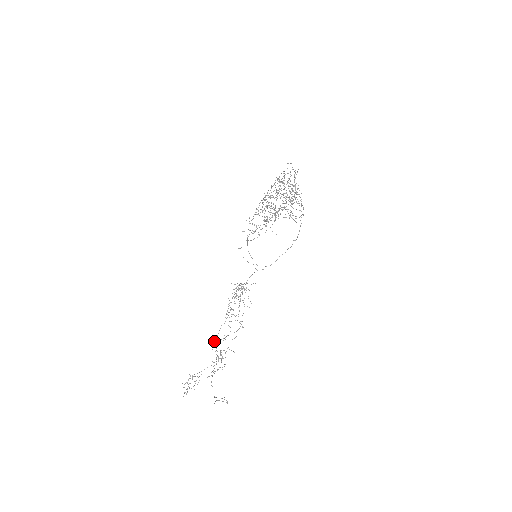
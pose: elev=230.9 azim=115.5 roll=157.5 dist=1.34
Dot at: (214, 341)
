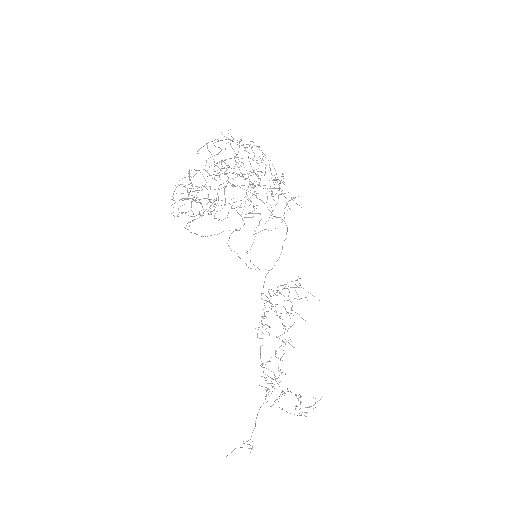
Dot at: (261, 366)
